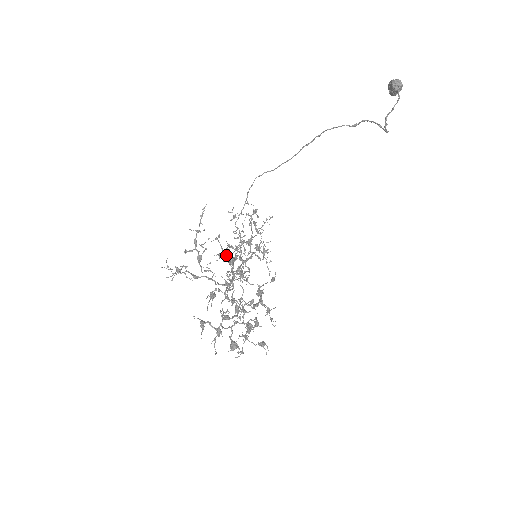
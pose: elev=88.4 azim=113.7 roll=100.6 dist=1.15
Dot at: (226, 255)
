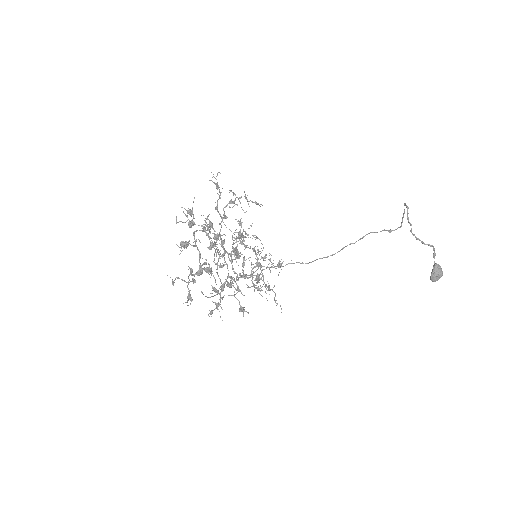
Dot at: (242, 234)
